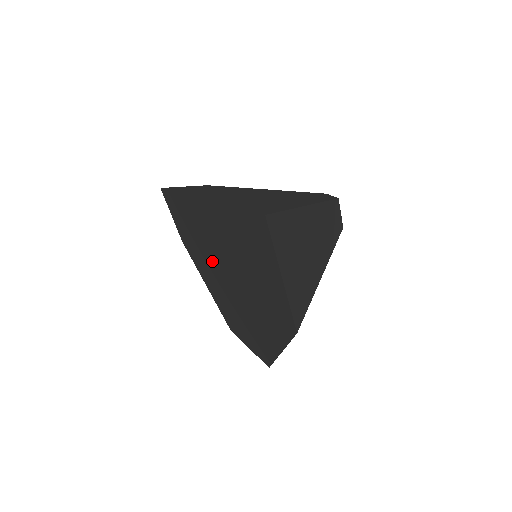
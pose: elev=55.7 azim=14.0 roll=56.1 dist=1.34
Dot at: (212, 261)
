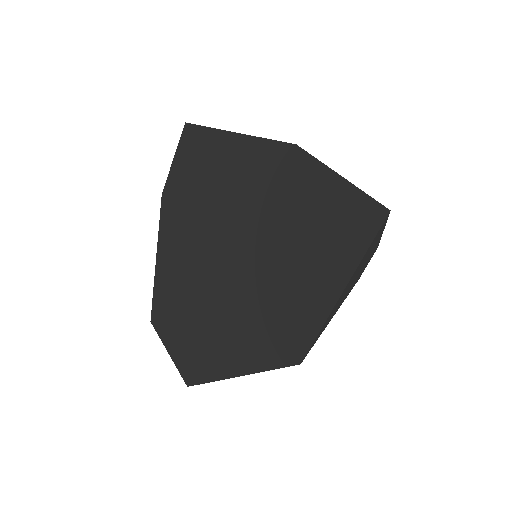
Dot at: (203, 233)
